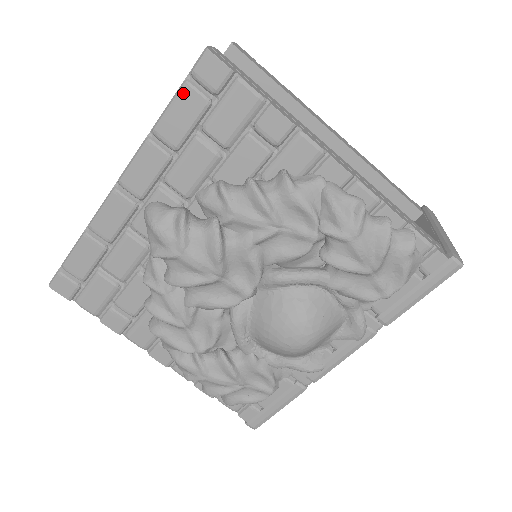
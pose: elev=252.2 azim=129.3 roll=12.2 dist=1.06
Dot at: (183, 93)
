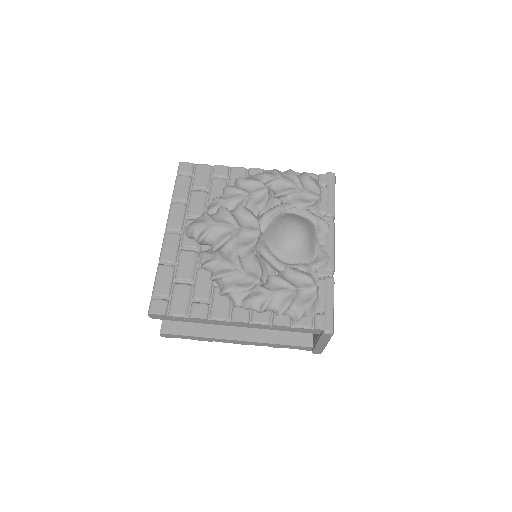
Dot at: (178, 179)
